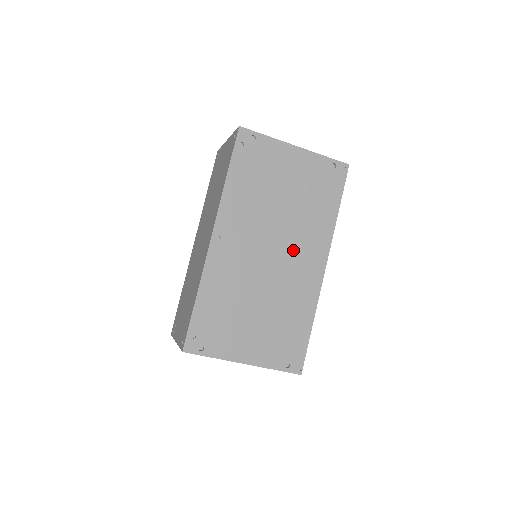
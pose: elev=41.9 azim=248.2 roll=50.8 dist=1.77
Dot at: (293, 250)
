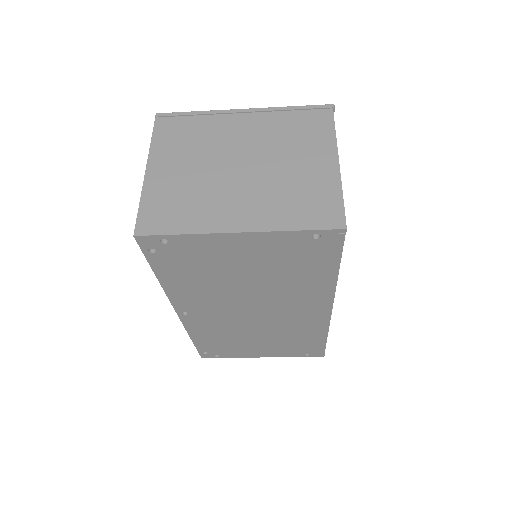
Dot at: (281, 307)
